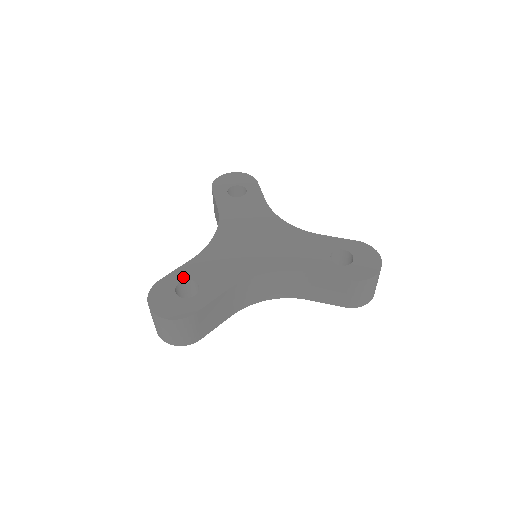
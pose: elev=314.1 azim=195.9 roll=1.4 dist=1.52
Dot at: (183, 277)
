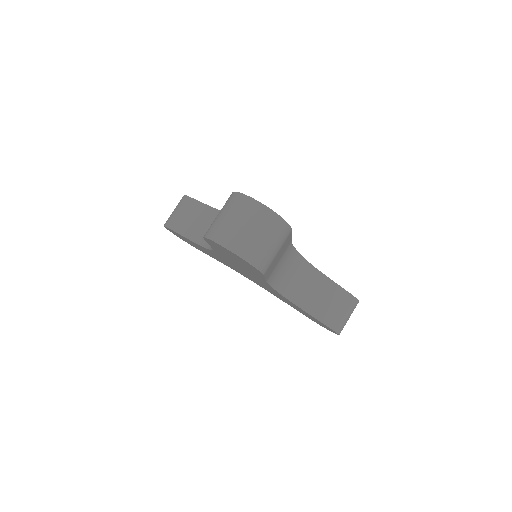
Dot at: occluded
